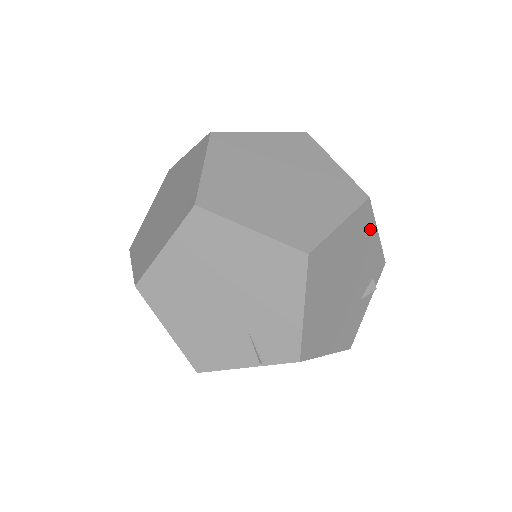
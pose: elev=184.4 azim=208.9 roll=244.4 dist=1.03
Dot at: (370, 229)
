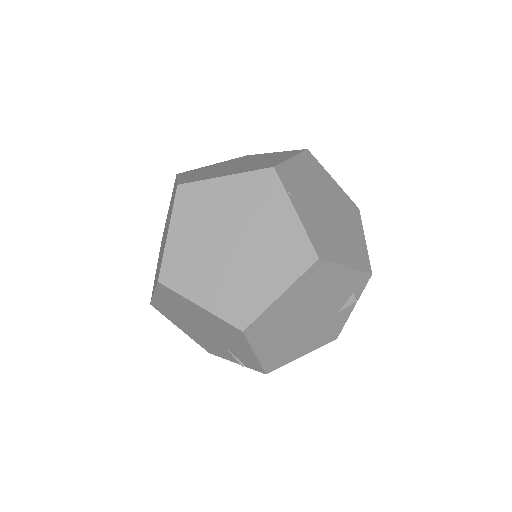
Dot at: (332, 272)
